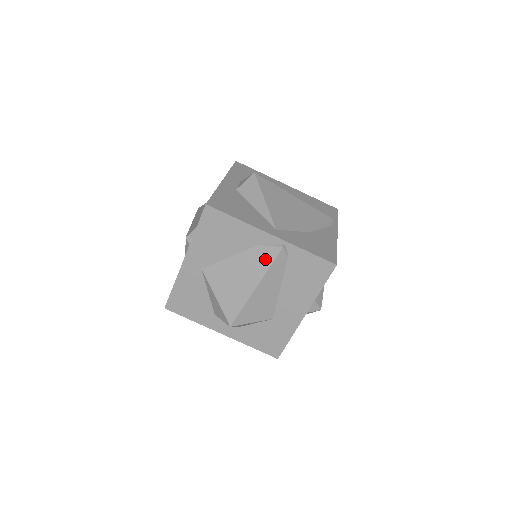
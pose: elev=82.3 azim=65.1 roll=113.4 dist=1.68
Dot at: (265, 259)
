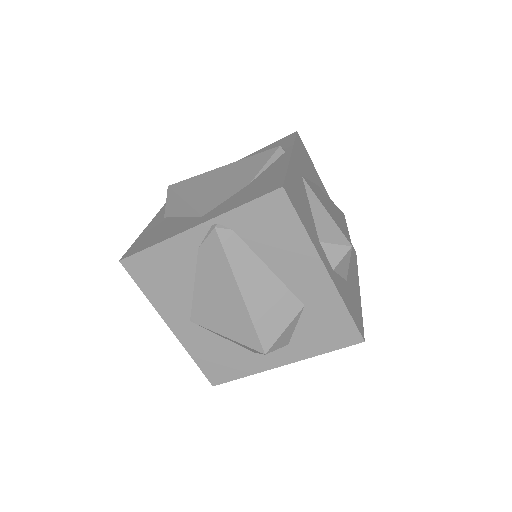
Dot at: (216, 256)
